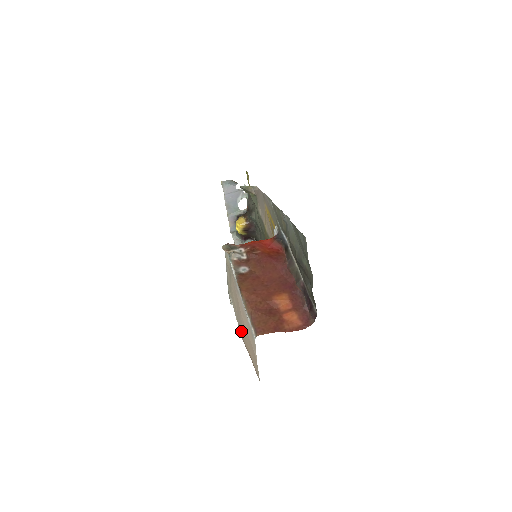
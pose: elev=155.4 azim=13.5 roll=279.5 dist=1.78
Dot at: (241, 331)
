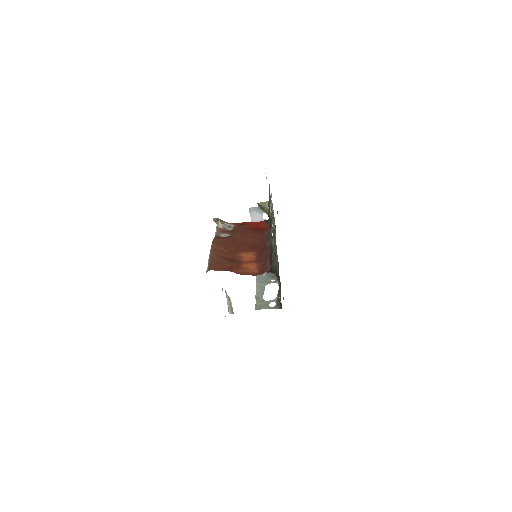
Dot at: occluded
